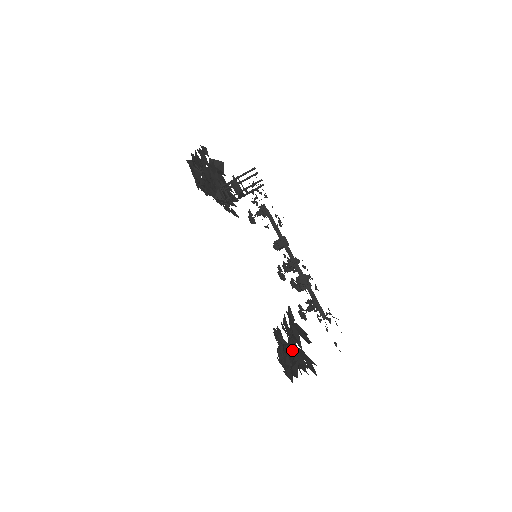
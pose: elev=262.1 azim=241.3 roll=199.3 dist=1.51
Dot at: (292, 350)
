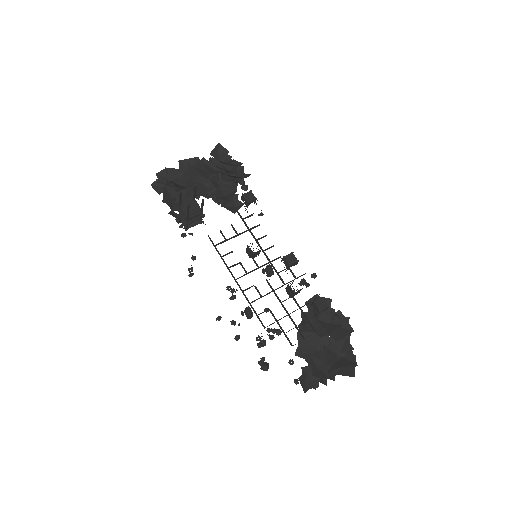
Dot at: (319, 350)
